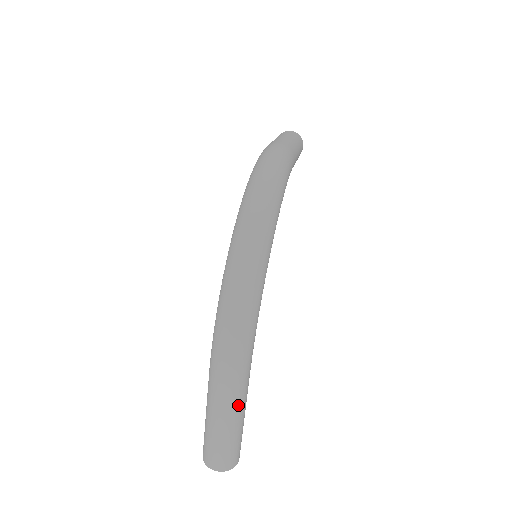
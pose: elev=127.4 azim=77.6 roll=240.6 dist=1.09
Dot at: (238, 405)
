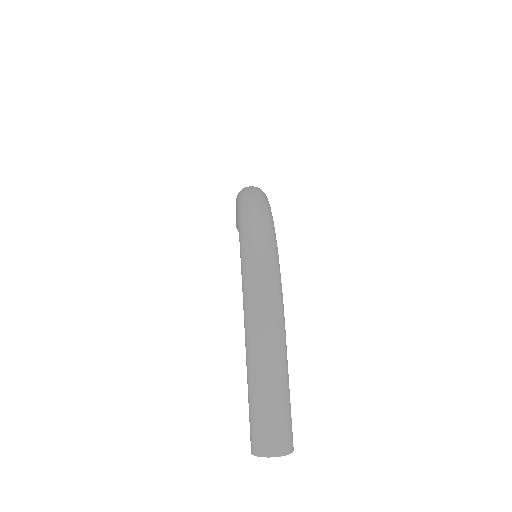
Dot at: (282, 356)
